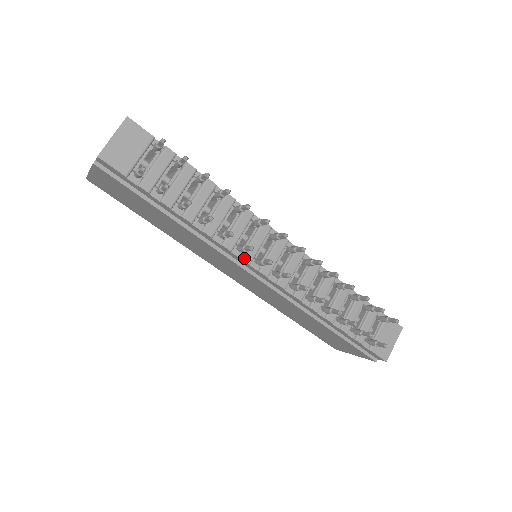
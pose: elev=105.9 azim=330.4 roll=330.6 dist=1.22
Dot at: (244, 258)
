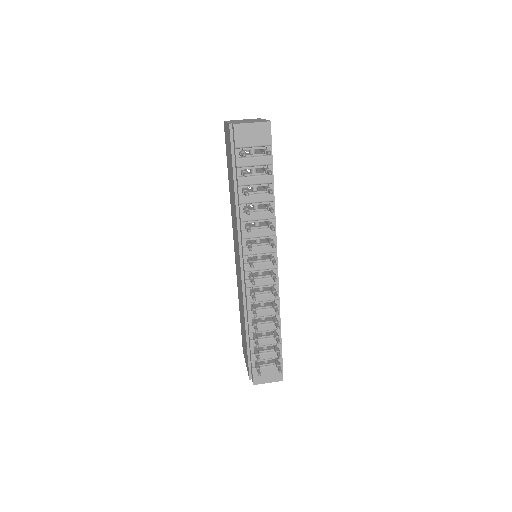
Dot at: (245, 249)
